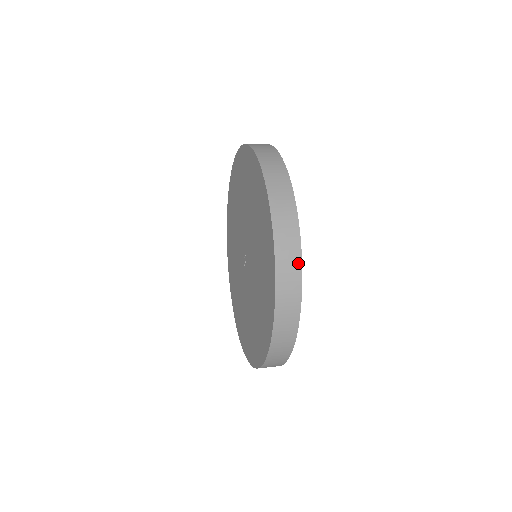
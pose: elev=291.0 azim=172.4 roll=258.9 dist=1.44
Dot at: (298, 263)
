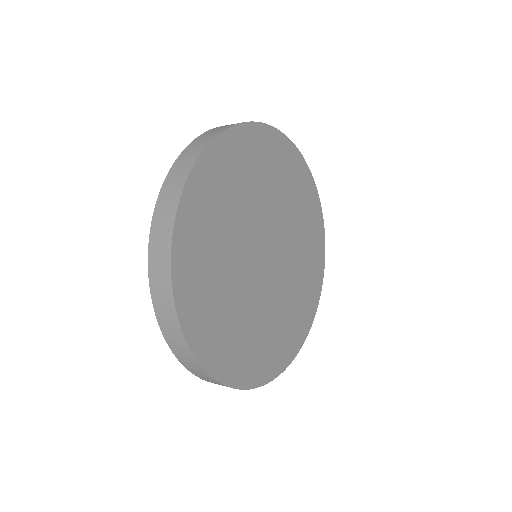
Dot at: (180, 187)
